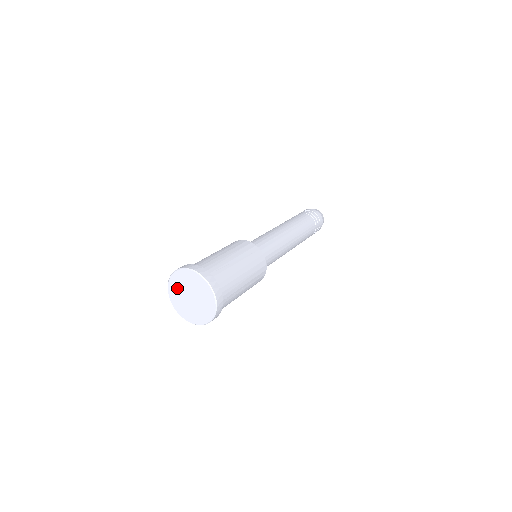
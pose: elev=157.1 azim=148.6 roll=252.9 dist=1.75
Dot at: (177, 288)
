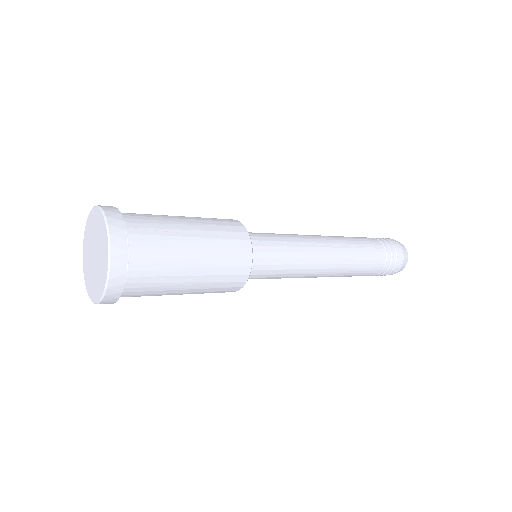
Dot at: (89, 236)
